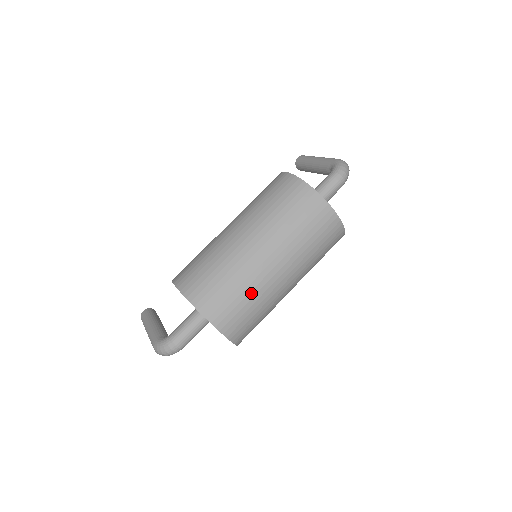
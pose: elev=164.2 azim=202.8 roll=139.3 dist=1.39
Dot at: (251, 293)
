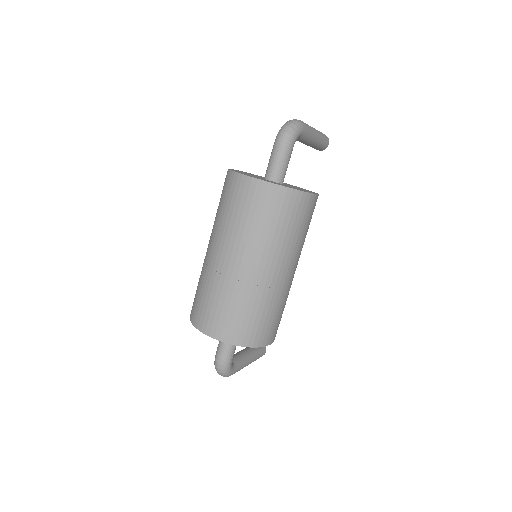
Dot at: (217, 291)
